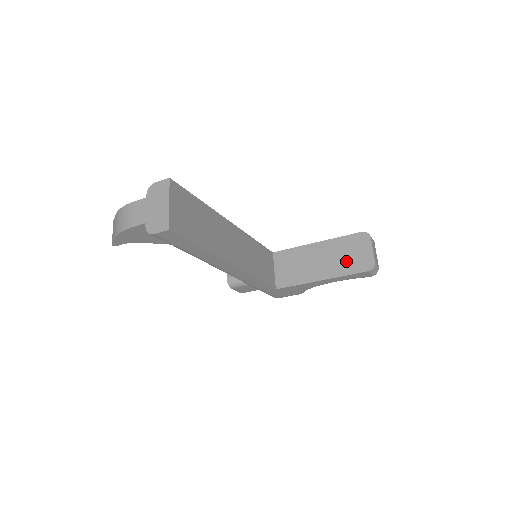
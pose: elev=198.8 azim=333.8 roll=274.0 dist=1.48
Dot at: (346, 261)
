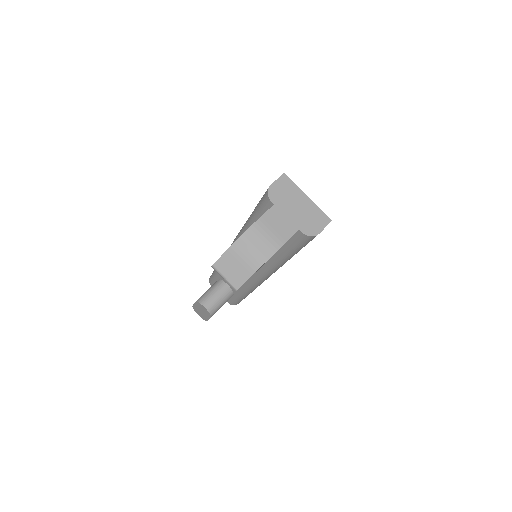
Dot at: occluded
